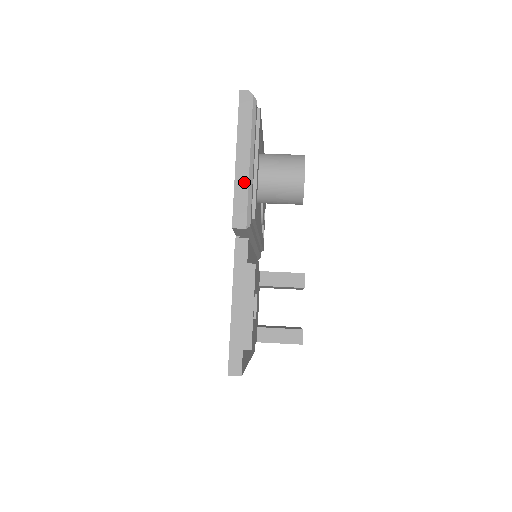
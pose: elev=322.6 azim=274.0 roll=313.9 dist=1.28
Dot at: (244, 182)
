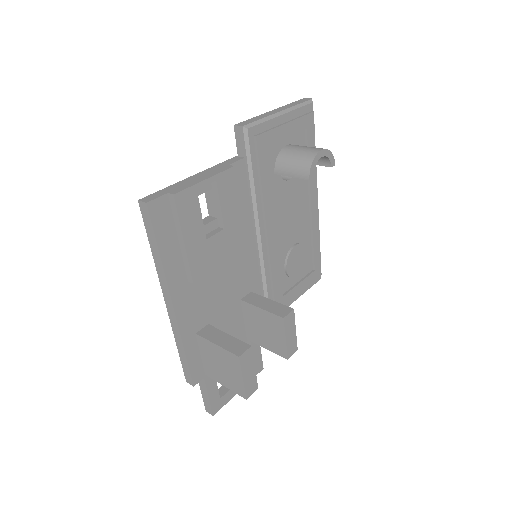
Dot at: (266, 115)
